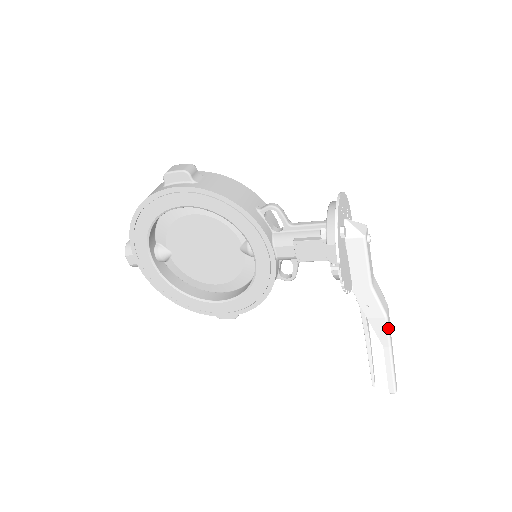
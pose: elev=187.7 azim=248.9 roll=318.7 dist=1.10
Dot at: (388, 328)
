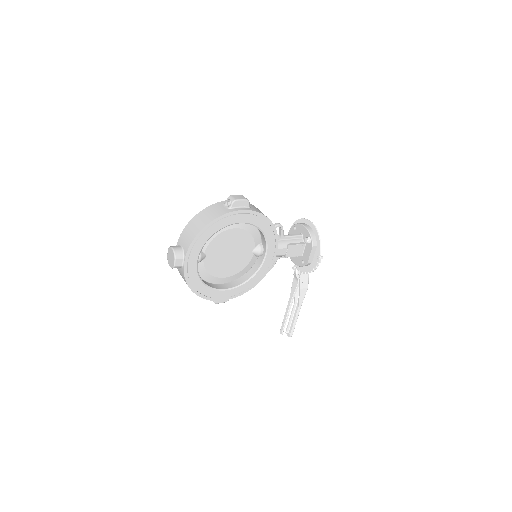
Dot at: occluded
